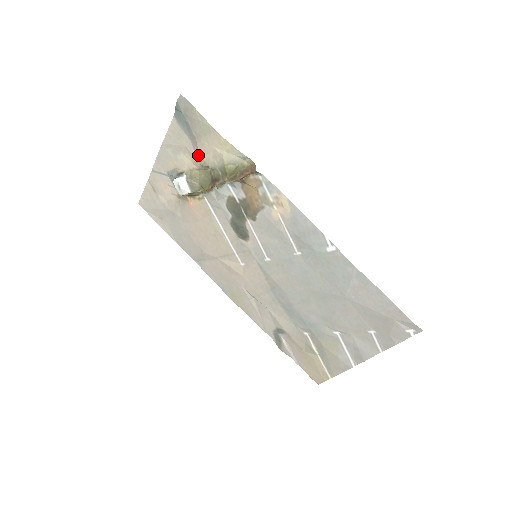
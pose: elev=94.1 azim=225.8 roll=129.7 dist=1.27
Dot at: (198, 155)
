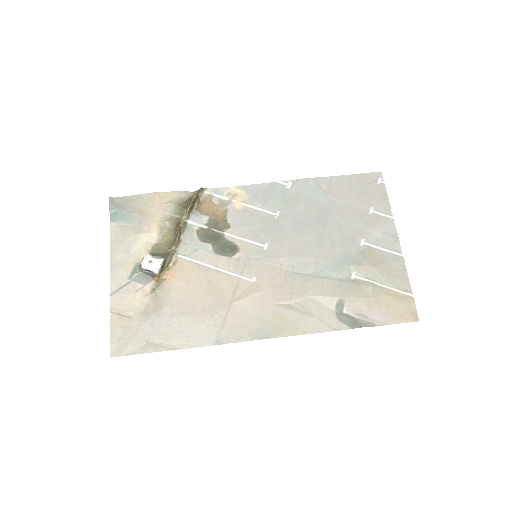
Dot at: (150, 225)
